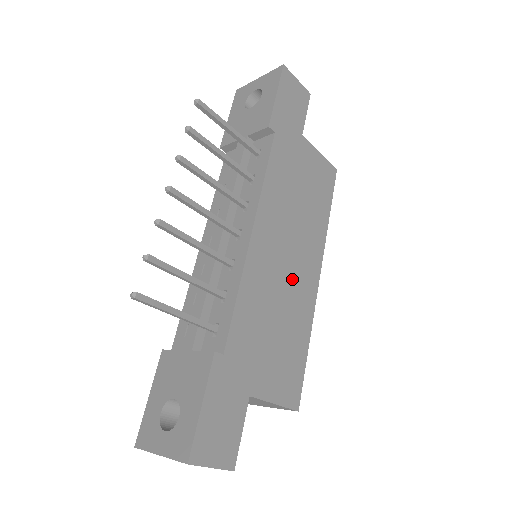
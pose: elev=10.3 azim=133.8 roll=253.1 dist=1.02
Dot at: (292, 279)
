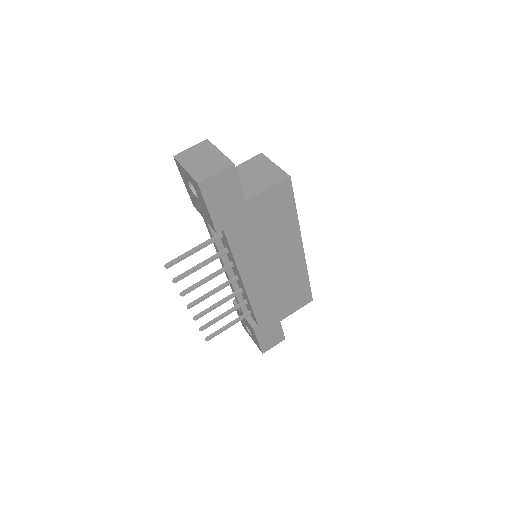
Dot at: (282, 270)
